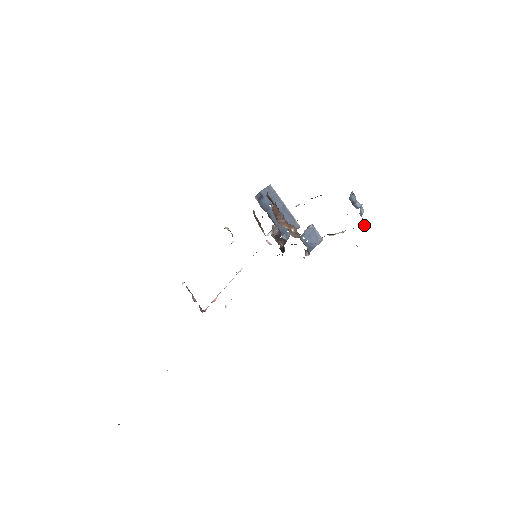
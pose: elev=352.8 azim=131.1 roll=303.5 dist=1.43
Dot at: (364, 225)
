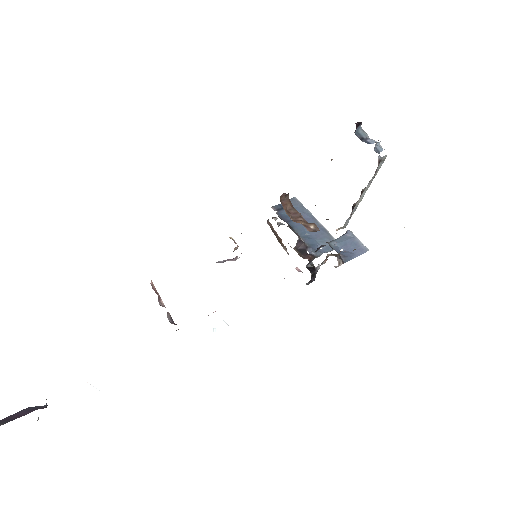
Dot at: occluded
